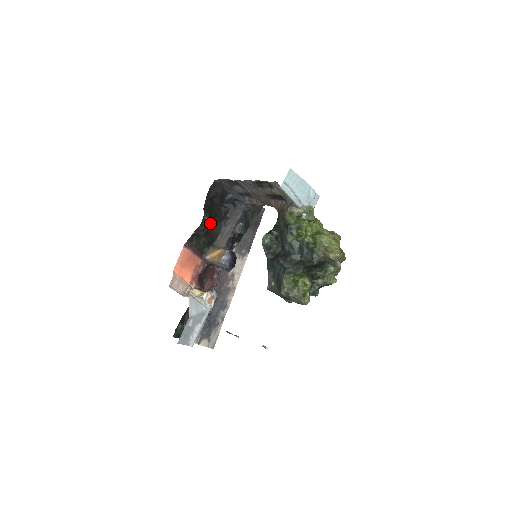
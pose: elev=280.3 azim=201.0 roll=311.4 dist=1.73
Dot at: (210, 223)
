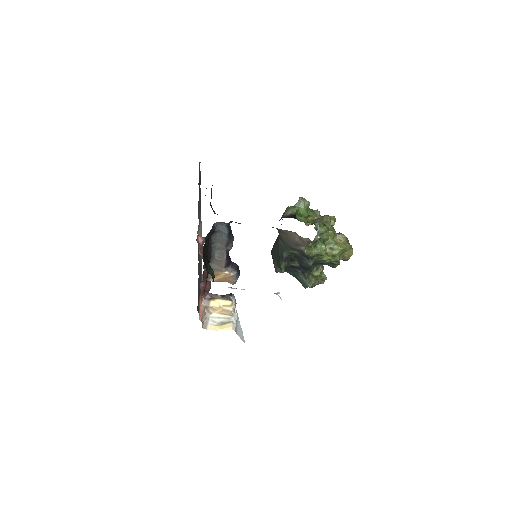
Dot at: occluded
